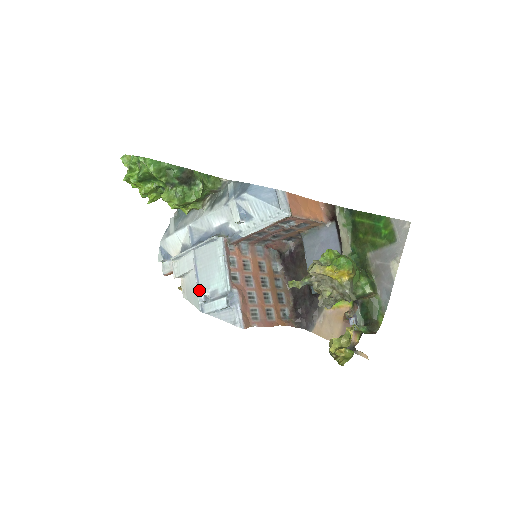
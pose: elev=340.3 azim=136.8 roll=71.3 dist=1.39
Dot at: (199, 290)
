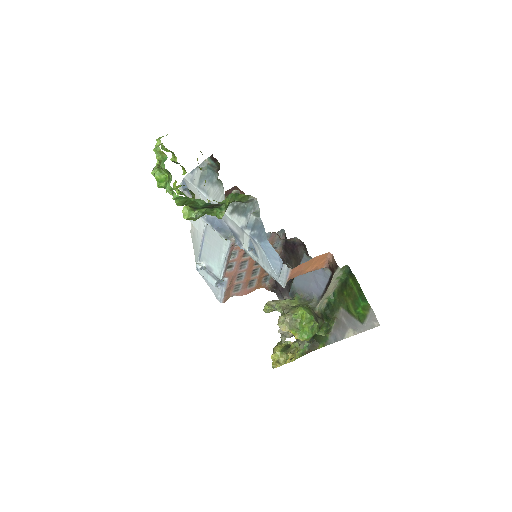
Dot at: (200, 255)
